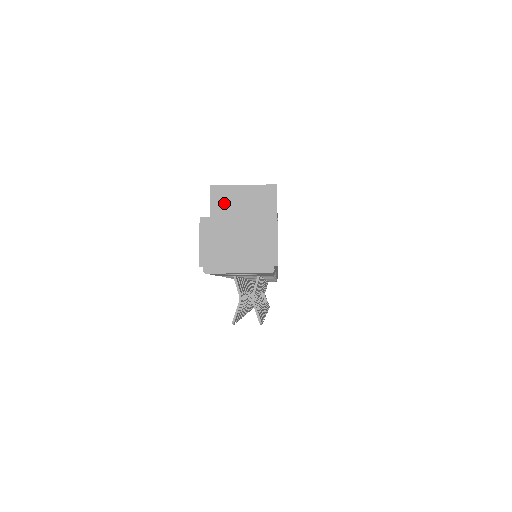
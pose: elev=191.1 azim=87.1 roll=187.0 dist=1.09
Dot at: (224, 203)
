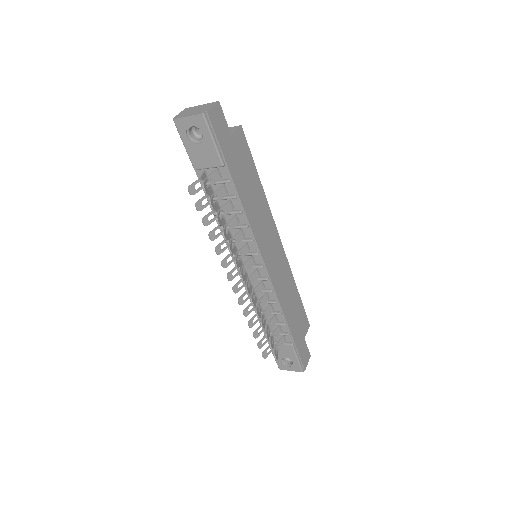
Dot at: occluded
